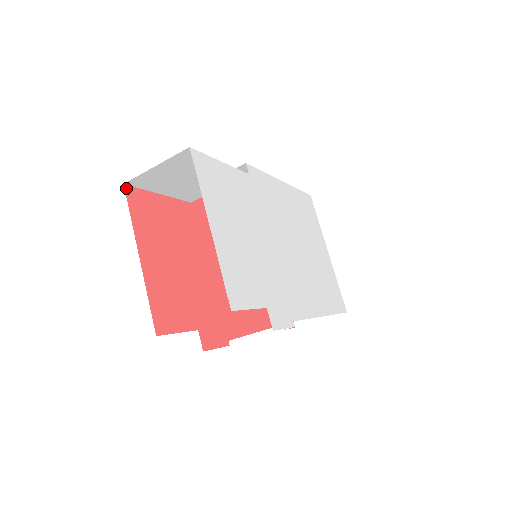
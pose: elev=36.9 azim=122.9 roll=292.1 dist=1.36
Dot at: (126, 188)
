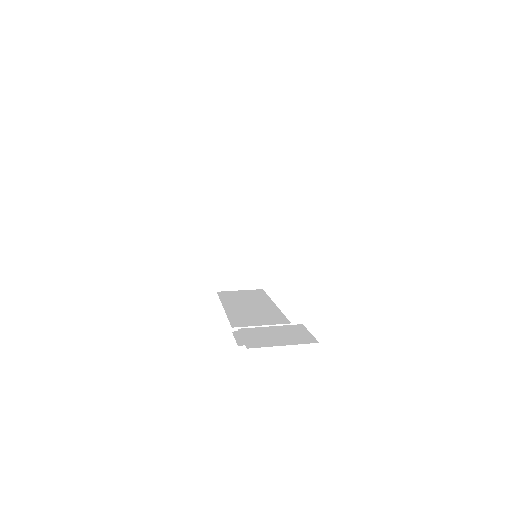
Dot at: occluded
